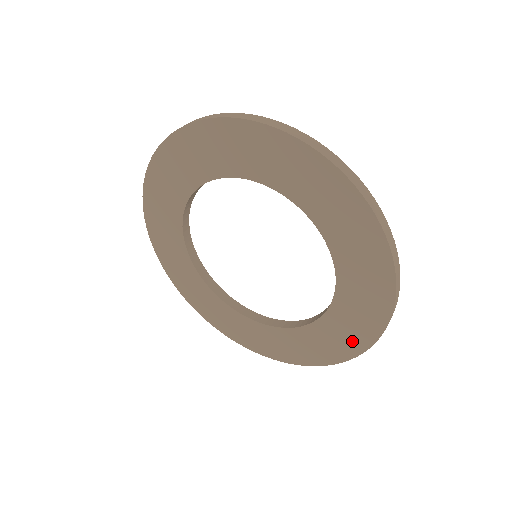
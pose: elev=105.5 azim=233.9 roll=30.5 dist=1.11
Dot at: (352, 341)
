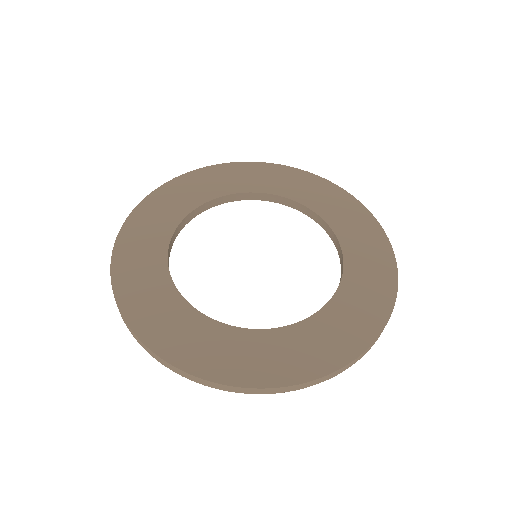
Dot at: (378, 251)
